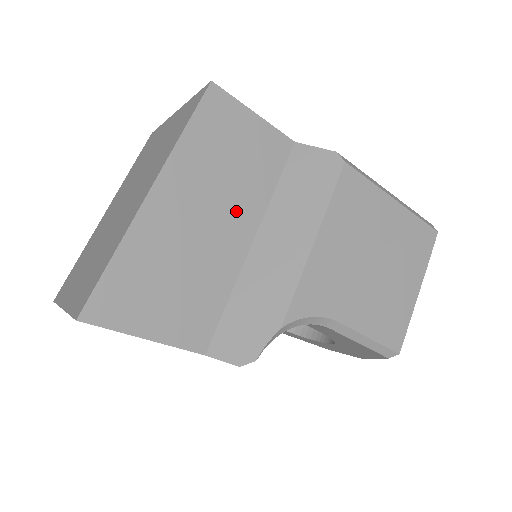
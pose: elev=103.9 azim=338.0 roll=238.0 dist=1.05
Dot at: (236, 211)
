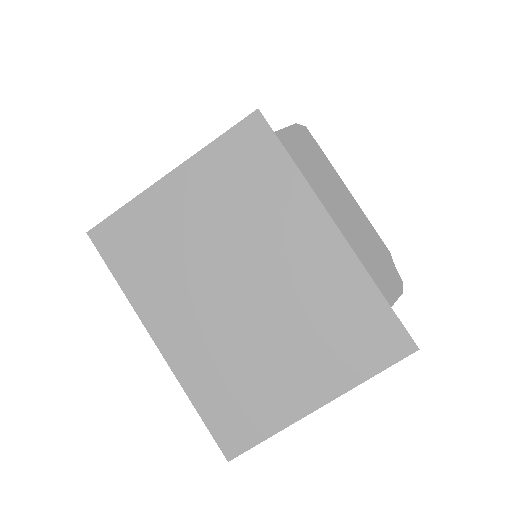
Dot at: occluded
